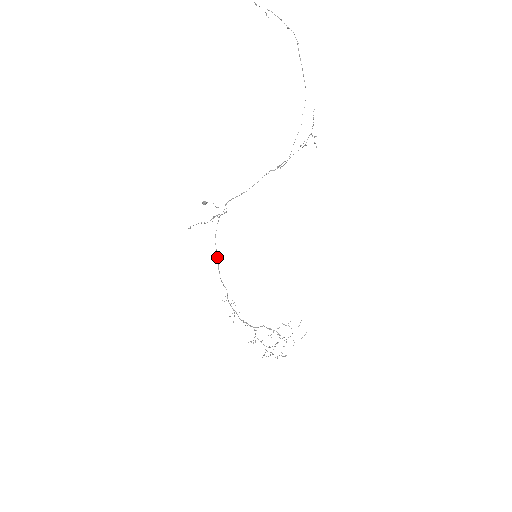
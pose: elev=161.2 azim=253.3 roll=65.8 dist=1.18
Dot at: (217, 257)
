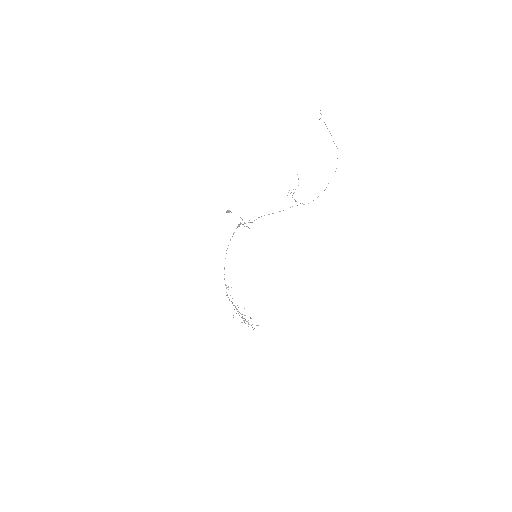
Dot at: occluded
